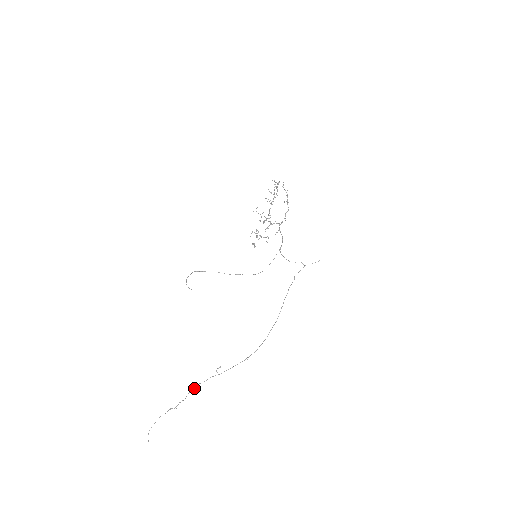
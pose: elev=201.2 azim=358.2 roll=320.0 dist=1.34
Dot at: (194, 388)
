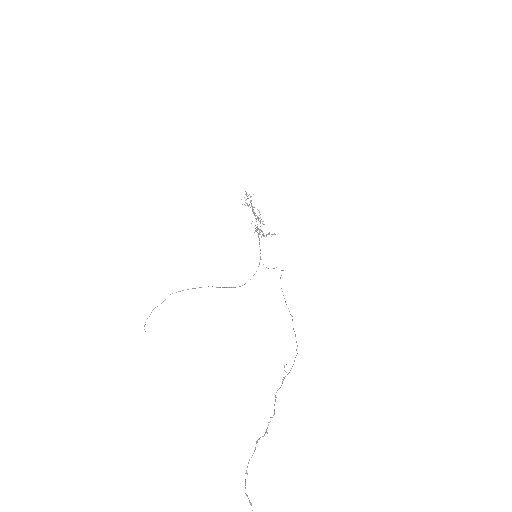
Dot at: (276, 397)
